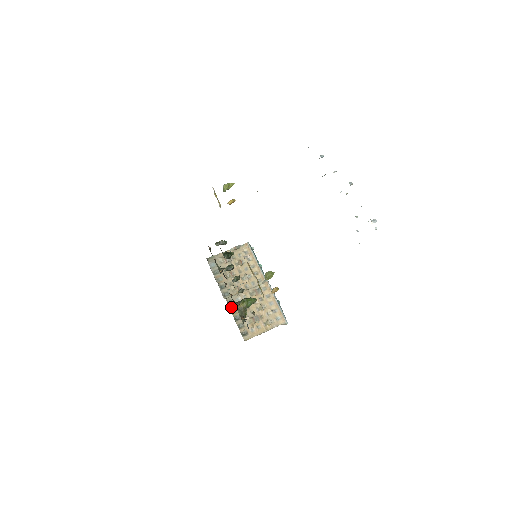
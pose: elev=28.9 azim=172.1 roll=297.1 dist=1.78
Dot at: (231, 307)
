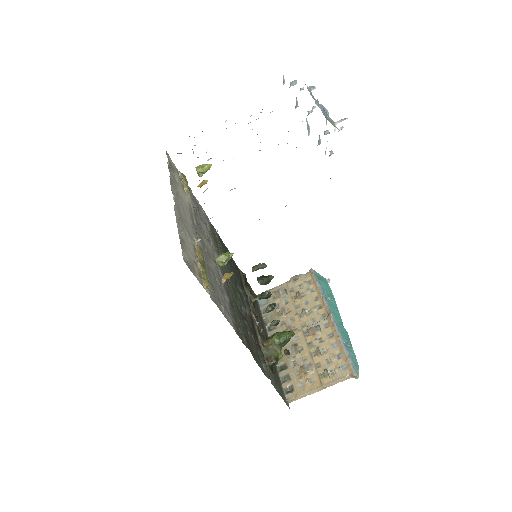
Dot at: occluded
